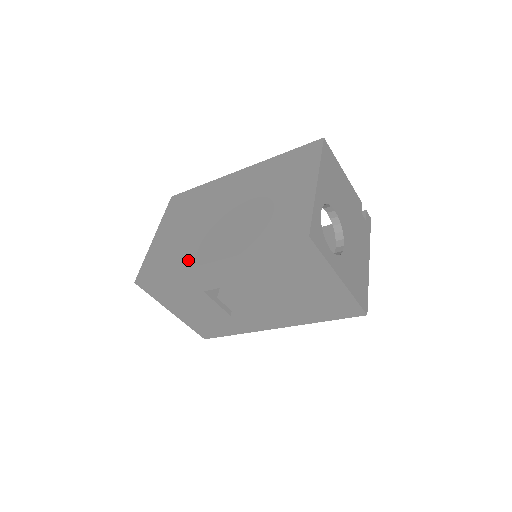
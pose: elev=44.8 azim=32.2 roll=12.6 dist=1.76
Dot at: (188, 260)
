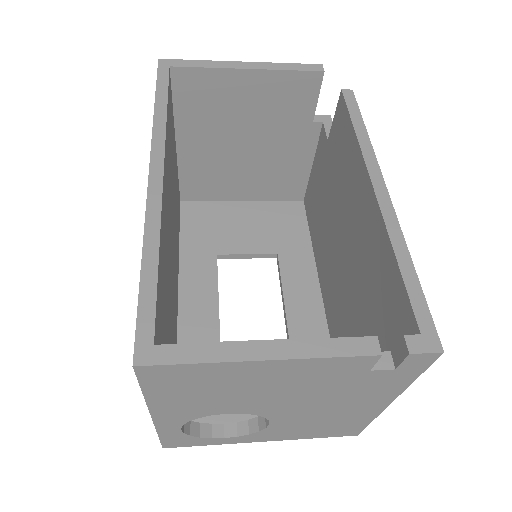
Dot at: occluded
